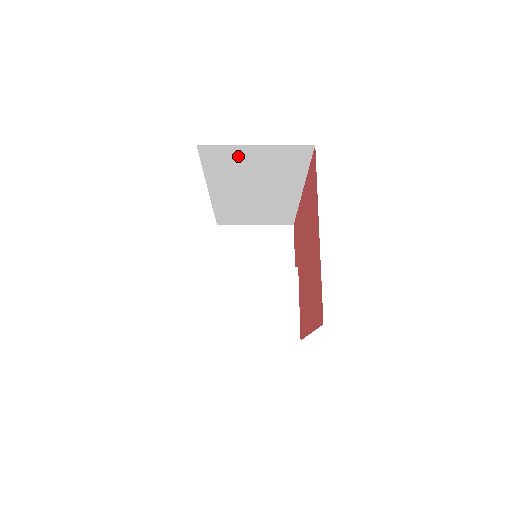
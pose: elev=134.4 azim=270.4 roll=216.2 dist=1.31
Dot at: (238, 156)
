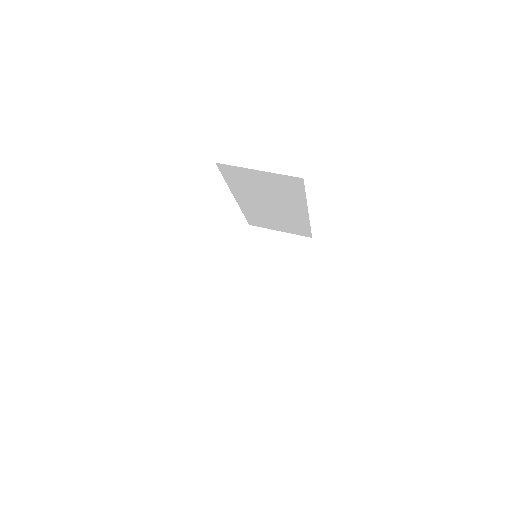
Dot at: (248, 176)
